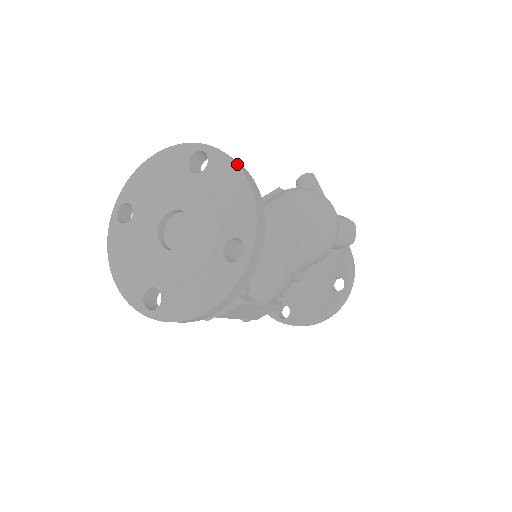
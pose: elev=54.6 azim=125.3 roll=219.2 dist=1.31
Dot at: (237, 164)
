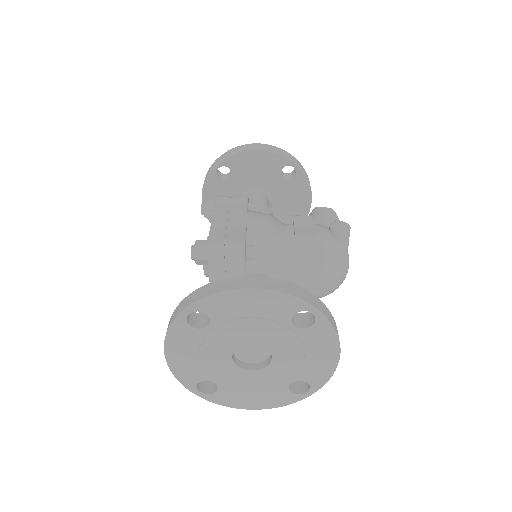
Dot at: occluded
